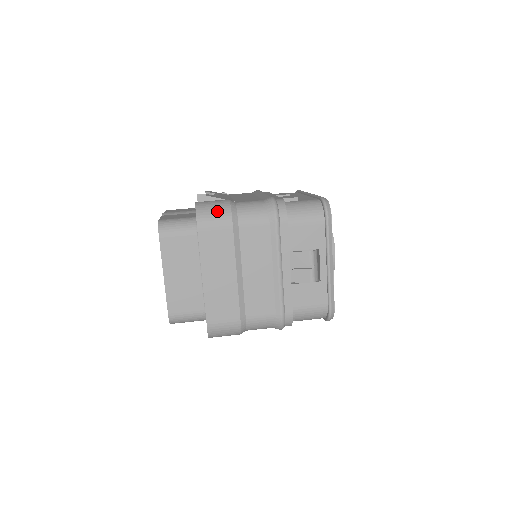
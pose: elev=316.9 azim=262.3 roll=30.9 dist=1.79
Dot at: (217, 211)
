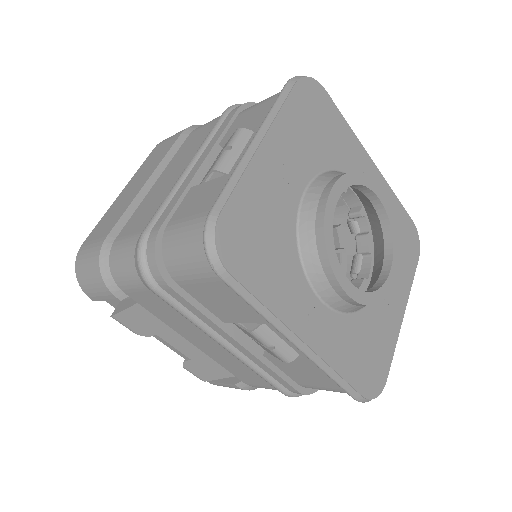
Dot at: occluded
